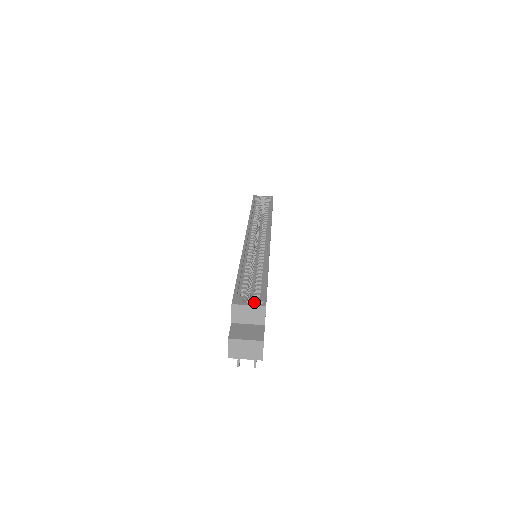
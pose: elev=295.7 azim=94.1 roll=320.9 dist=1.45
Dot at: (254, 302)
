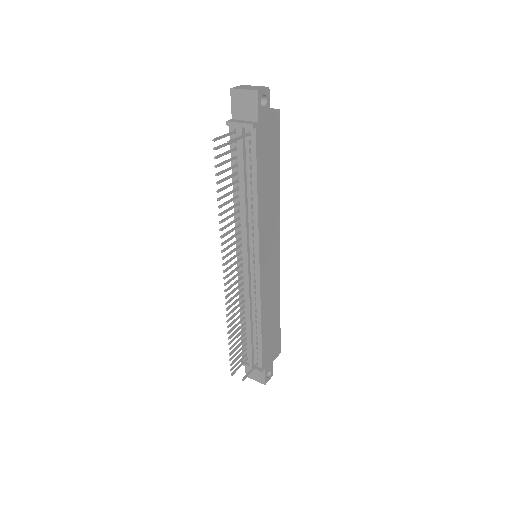
Dot at: occluded
